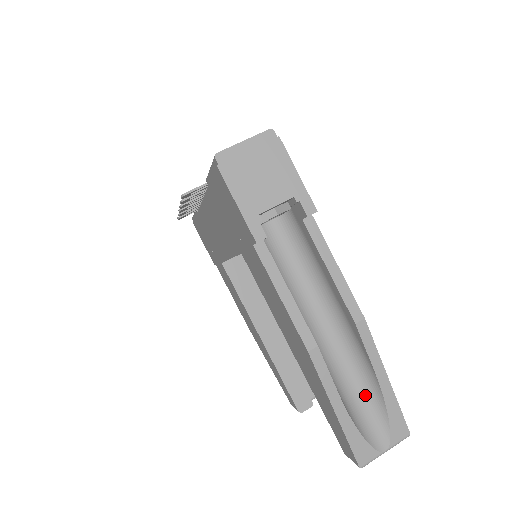
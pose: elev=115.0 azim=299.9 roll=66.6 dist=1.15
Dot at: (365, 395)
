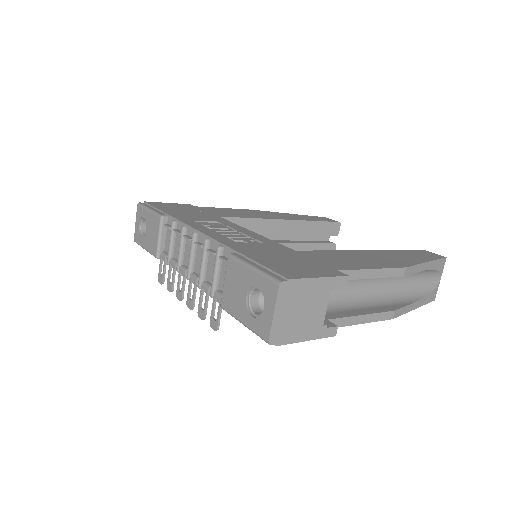
Dot at: (417, 276)
